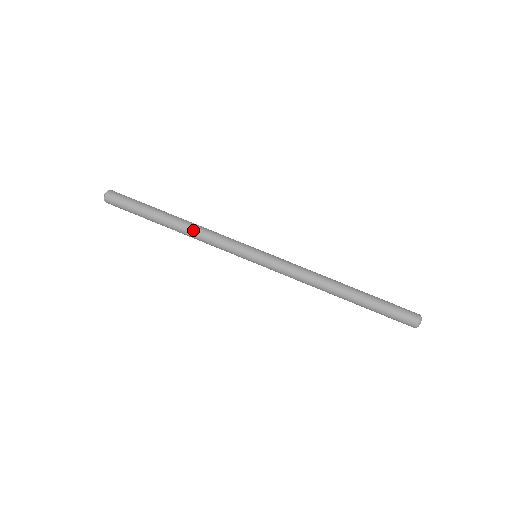
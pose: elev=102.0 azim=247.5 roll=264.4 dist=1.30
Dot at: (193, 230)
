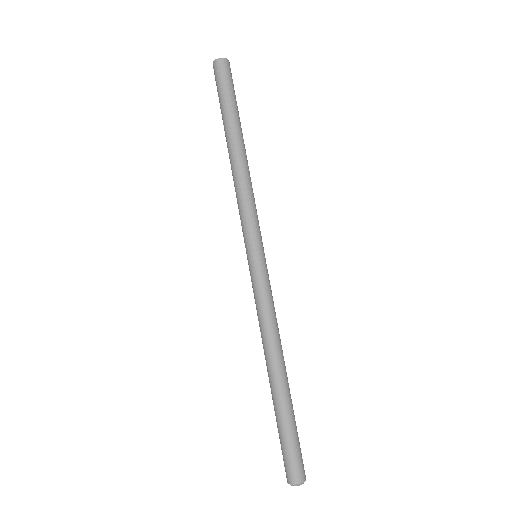
Dot at: (247, 171)
